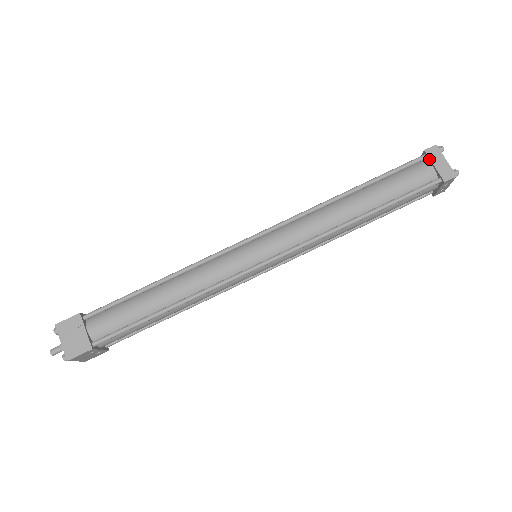
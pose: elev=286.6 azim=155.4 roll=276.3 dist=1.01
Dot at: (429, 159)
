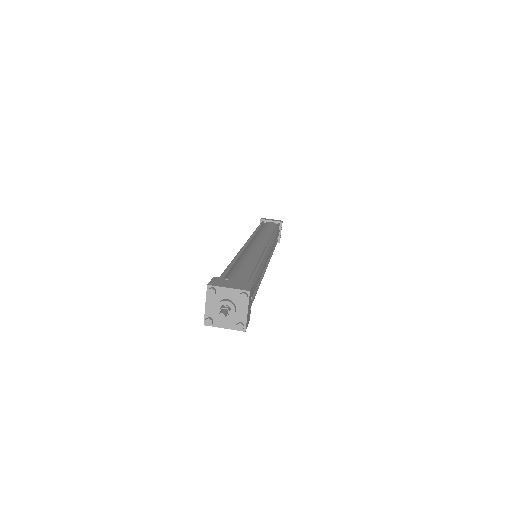
Dot at: (266, 220)
